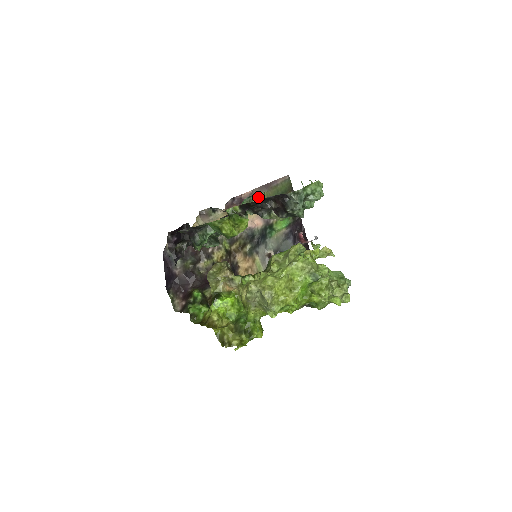
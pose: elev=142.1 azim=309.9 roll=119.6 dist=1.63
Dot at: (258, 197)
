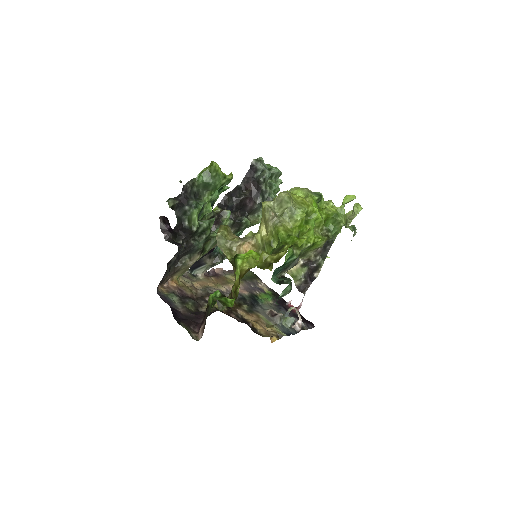
Dot at: (230, 275)
